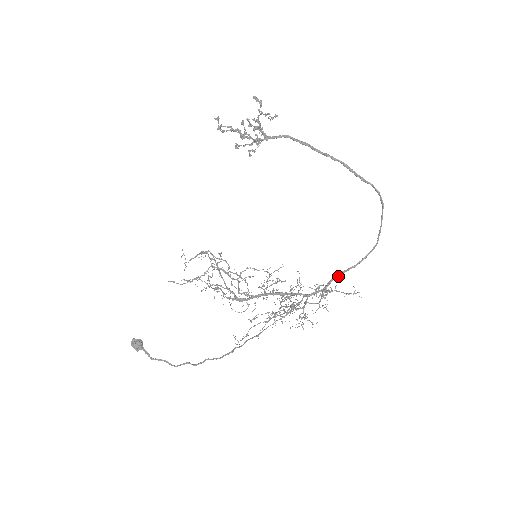
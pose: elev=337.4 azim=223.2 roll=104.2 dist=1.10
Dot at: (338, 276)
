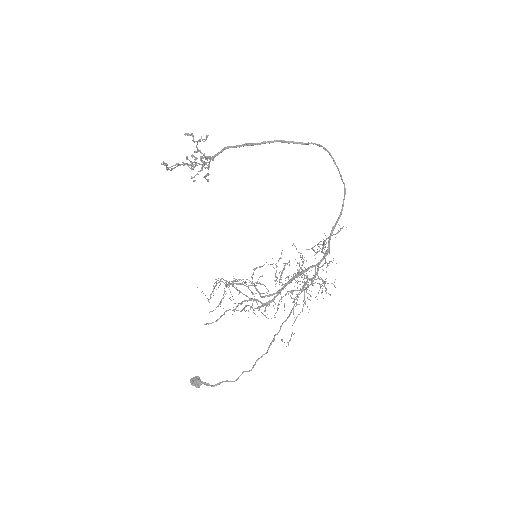
Dot at: (332, 233)
